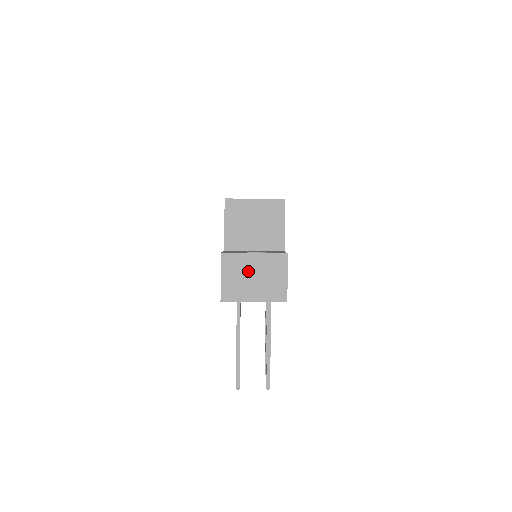
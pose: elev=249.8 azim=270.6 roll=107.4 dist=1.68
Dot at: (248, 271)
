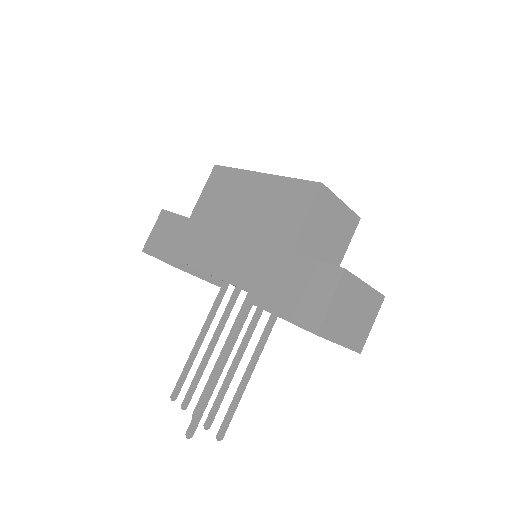
Dot at: (353, 304)
